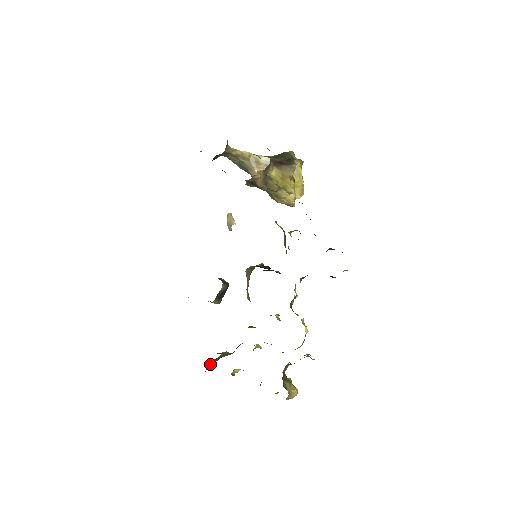
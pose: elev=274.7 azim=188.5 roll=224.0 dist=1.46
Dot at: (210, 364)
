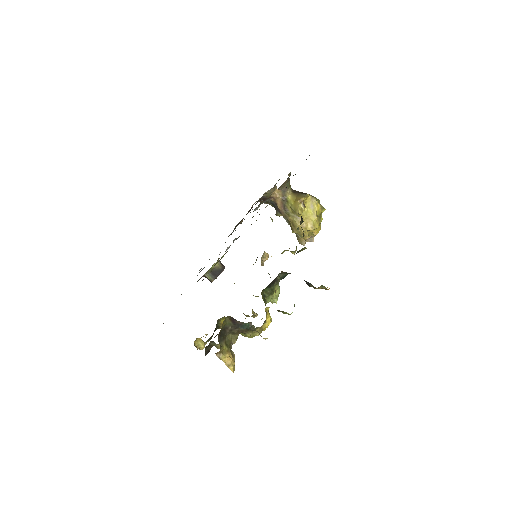
Dot at: occluded
